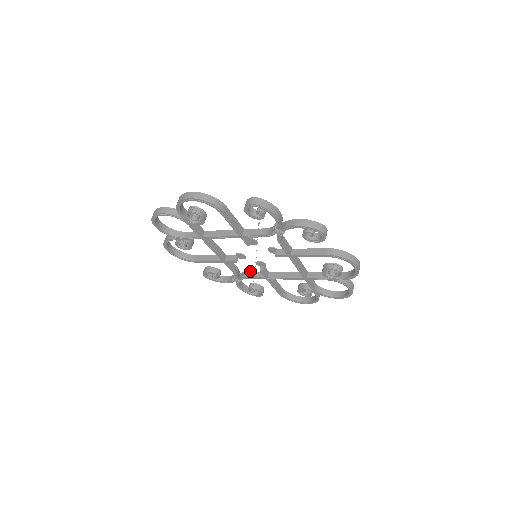
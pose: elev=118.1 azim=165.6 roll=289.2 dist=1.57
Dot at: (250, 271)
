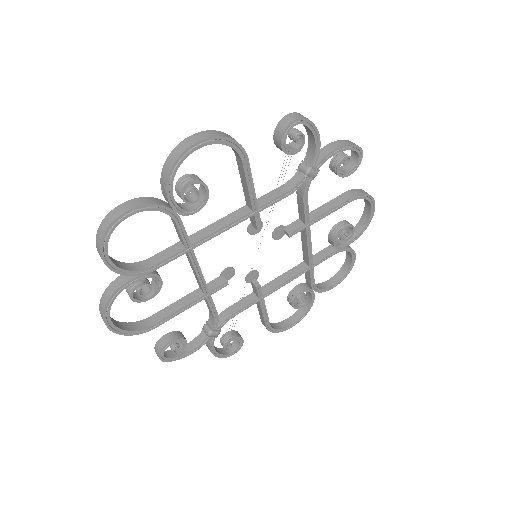
Dot at: occluded
